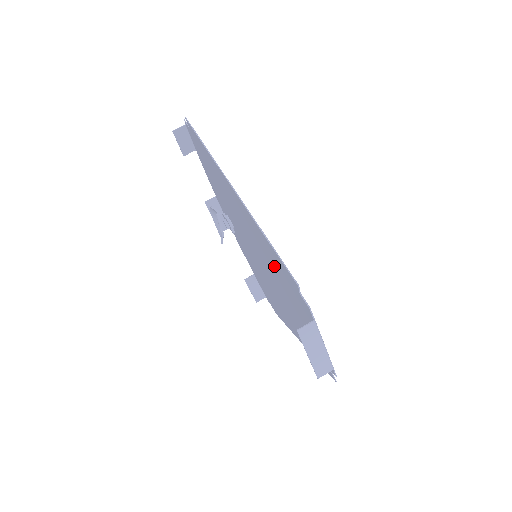
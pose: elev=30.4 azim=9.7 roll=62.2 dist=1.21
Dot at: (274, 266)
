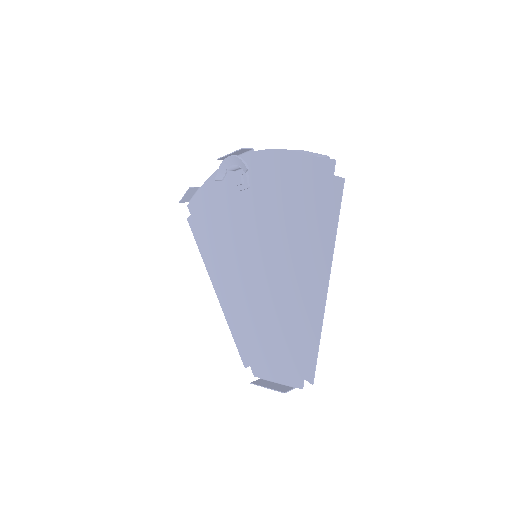
Dot at: (290, 327)
